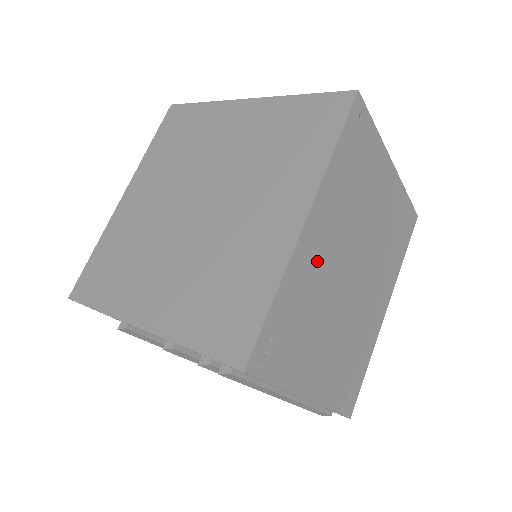
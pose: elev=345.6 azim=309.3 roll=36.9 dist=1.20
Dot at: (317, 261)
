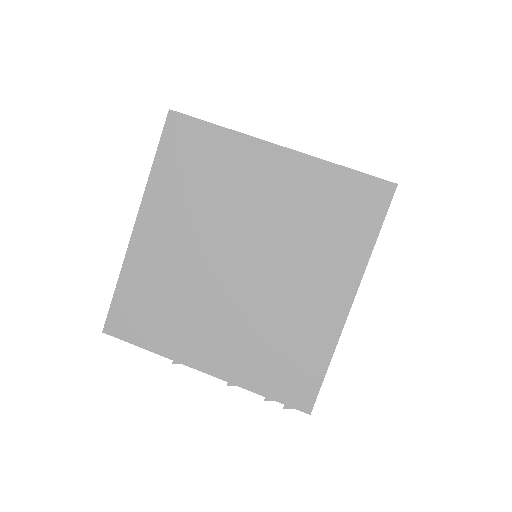
Dot at: occluded
